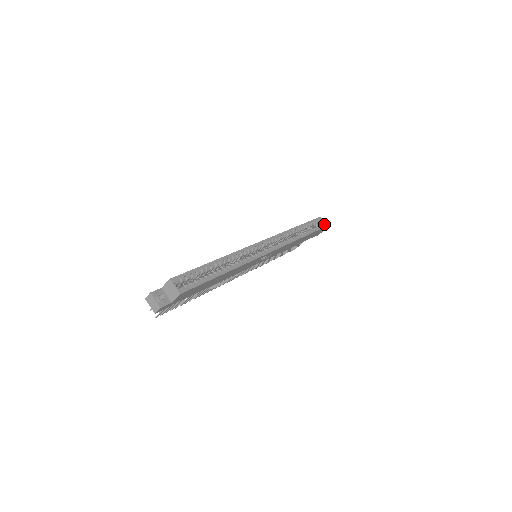
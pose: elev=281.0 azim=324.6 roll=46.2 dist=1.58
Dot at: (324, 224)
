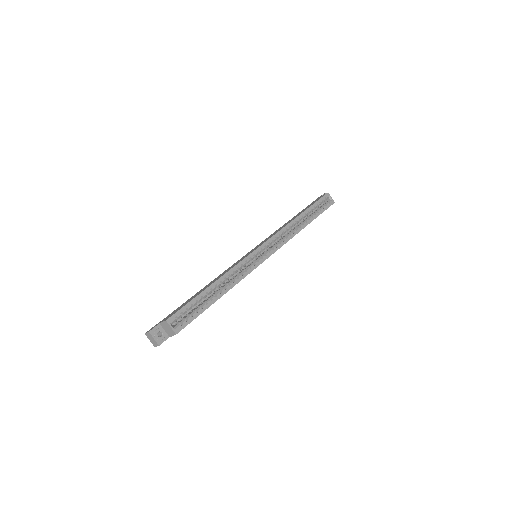
Dot at: (331, 201)
